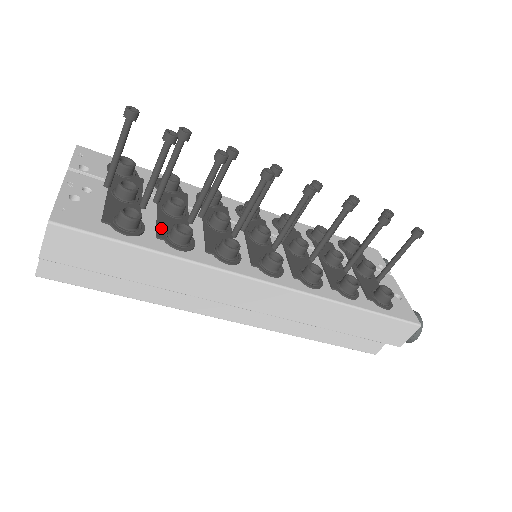
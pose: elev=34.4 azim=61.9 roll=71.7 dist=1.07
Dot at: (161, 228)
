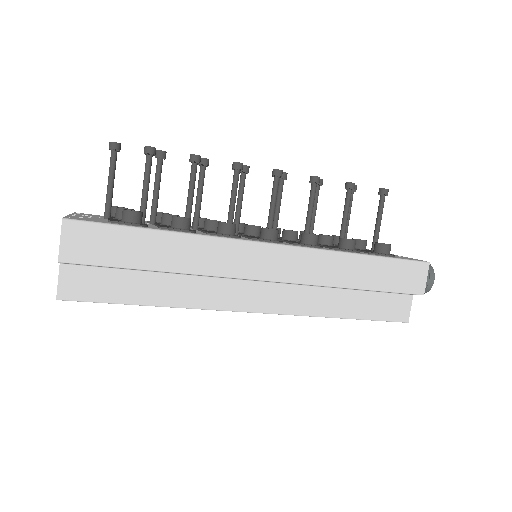
Dot at: (162, 226)
